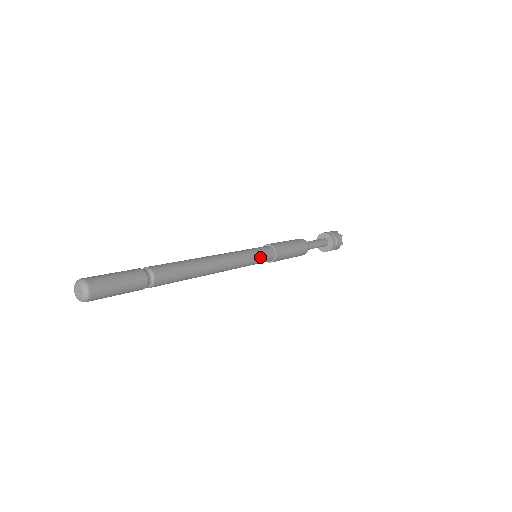
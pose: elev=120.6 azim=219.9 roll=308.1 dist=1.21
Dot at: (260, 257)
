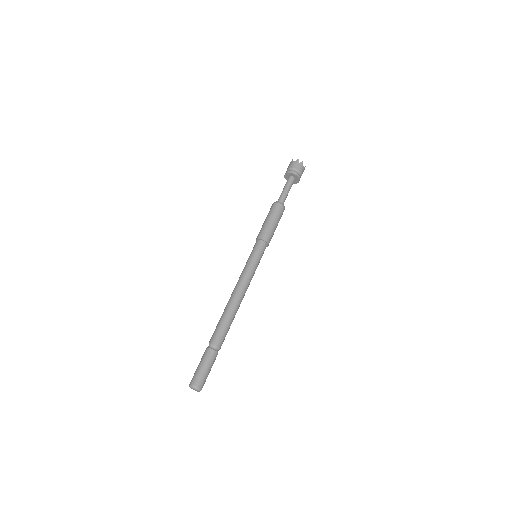
Dot at: (260, 259)
